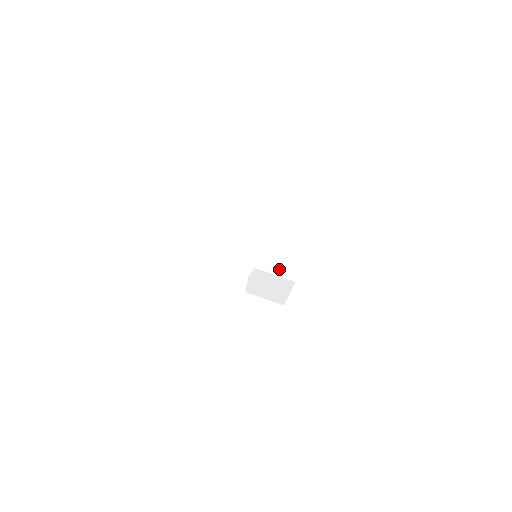
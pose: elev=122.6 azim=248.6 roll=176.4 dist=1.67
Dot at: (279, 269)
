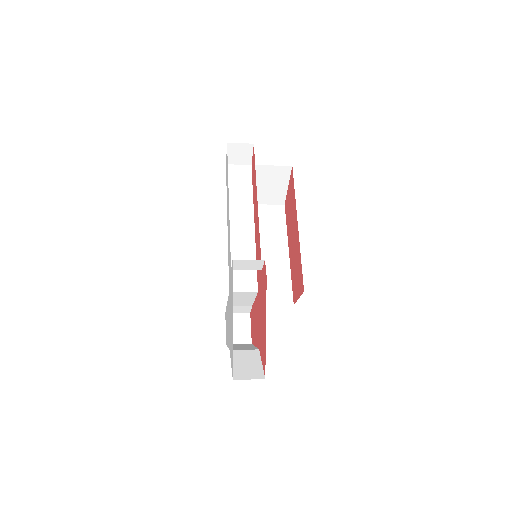
Dot at: (272, 298)
